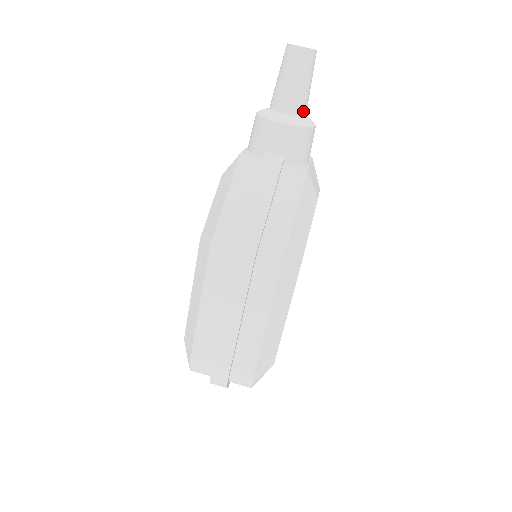
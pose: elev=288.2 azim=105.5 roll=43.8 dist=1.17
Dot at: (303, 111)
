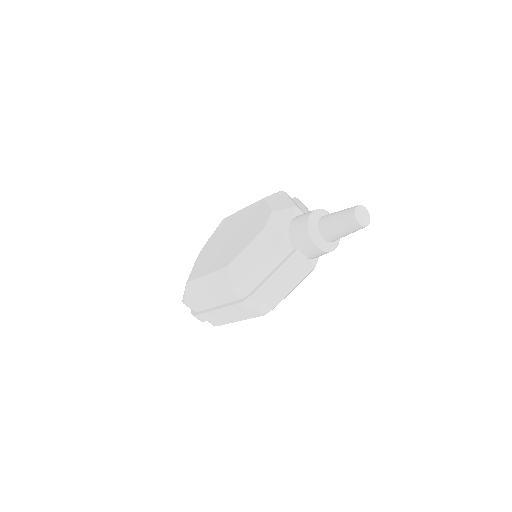
Dot at: occluded
